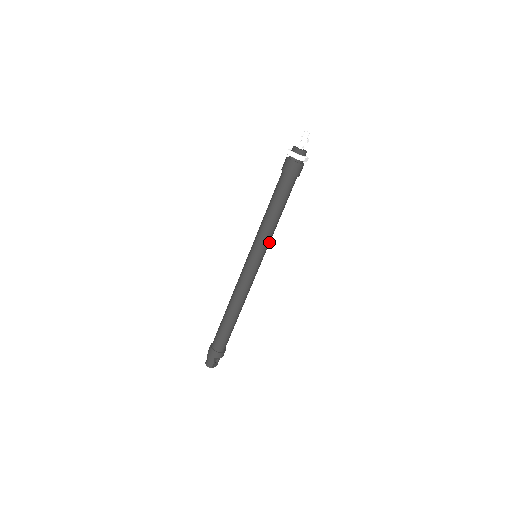
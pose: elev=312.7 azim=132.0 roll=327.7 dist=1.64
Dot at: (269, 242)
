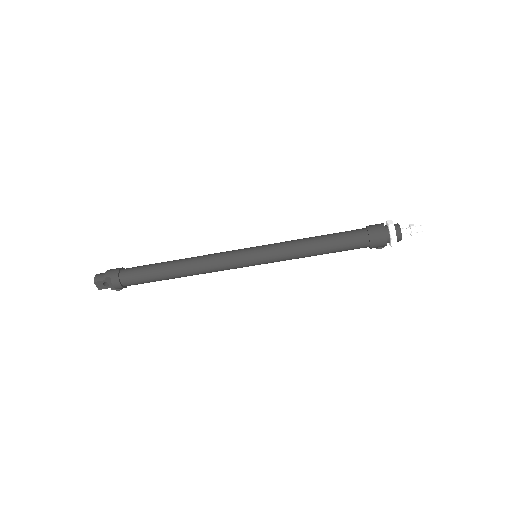
Dot at: (280, 259)
